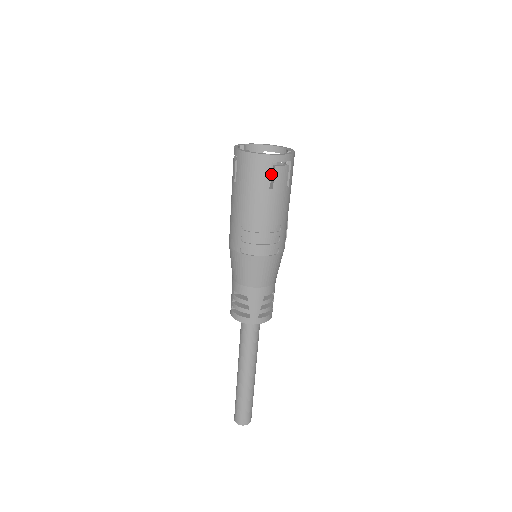
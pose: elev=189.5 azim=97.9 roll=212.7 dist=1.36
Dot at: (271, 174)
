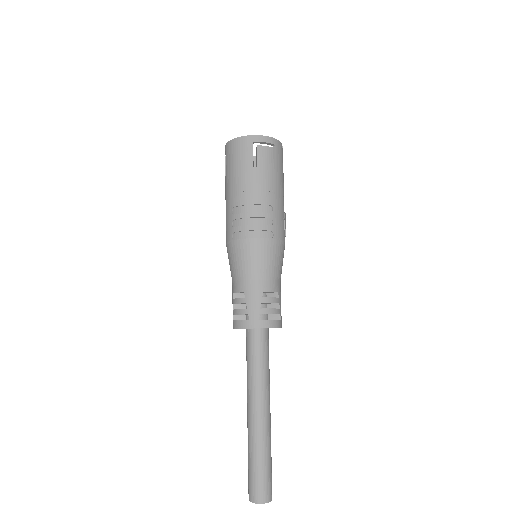
Dot at: (256, 157)
